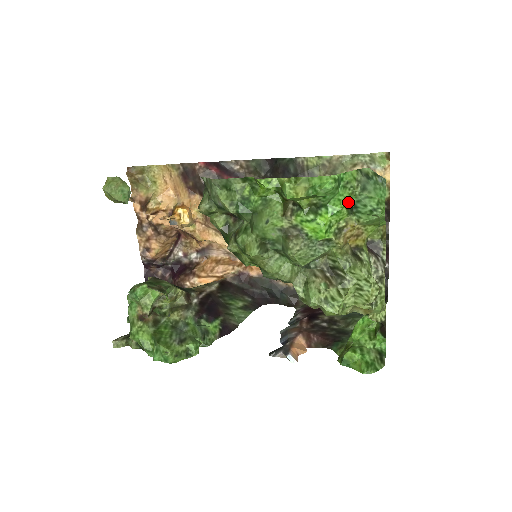
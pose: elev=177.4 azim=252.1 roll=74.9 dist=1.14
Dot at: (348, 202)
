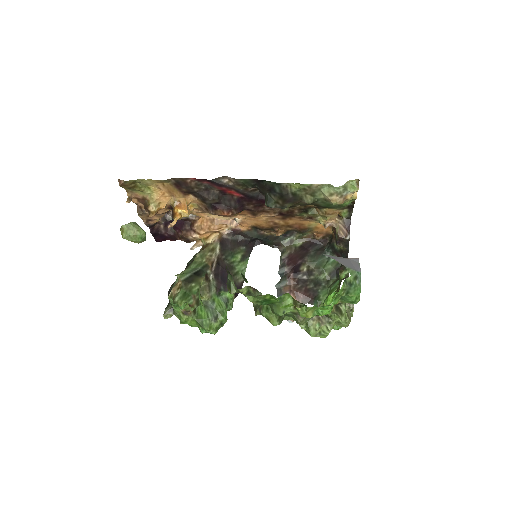
Dot at: (337, 300)
